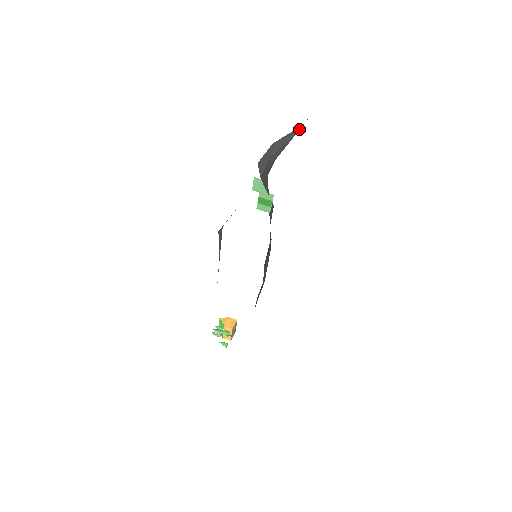
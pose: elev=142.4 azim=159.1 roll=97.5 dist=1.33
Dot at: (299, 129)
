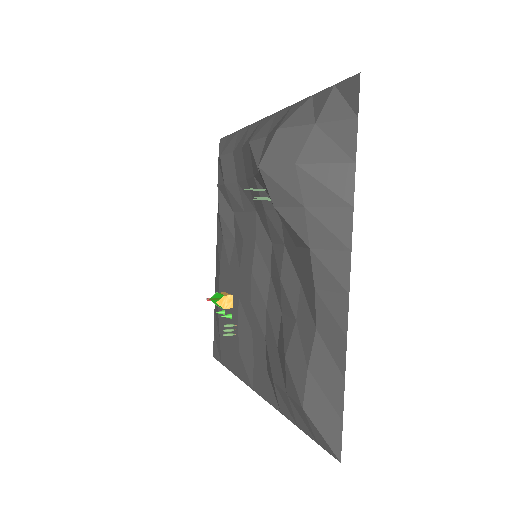
Dot at: (354, 182)
